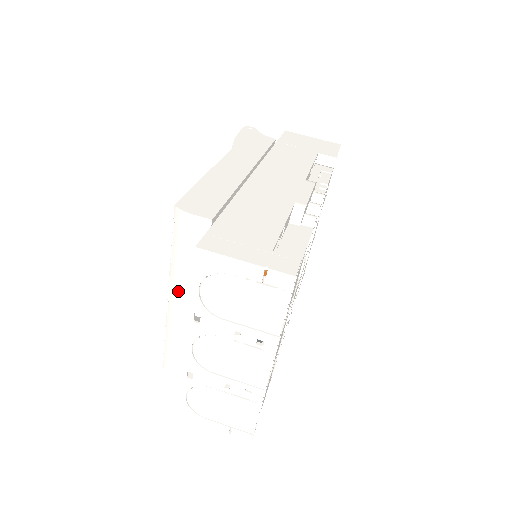
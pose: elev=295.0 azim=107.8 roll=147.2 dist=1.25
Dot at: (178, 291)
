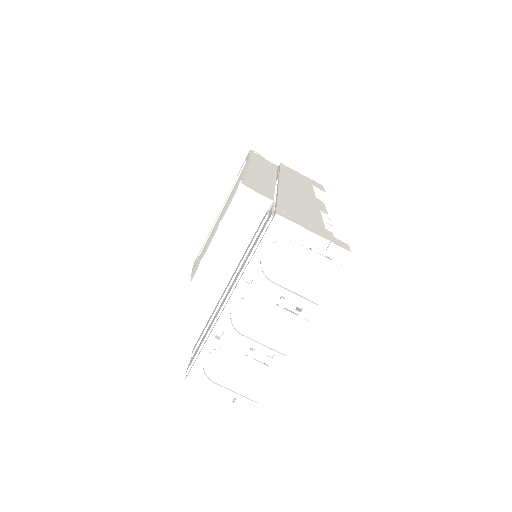
Dot at: (215, 261)
